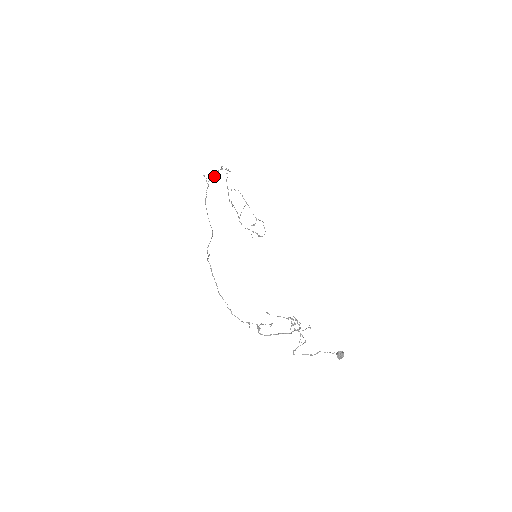
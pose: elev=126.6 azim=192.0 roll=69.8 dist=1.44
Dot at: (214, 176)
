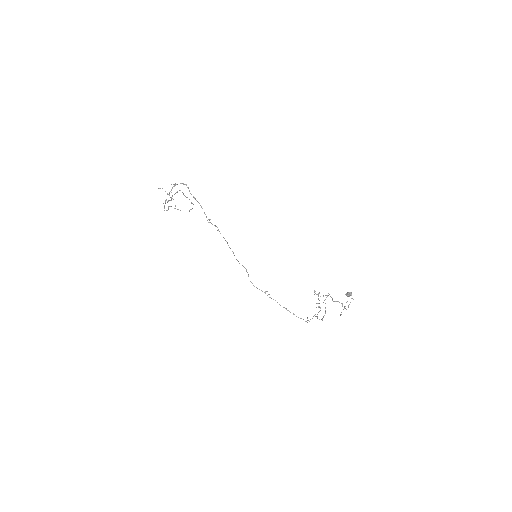
Dot at: occluded
